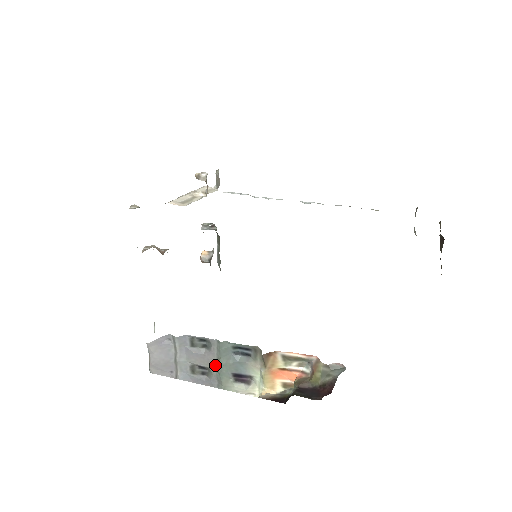
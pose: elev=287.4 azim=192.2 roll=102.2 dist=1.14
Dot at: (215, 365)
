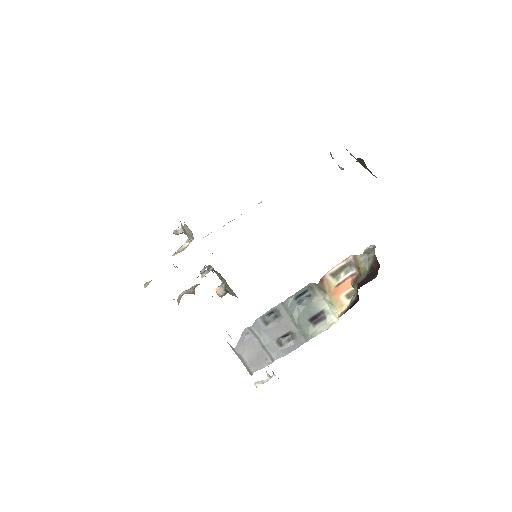
Dot at: (292, 325)
